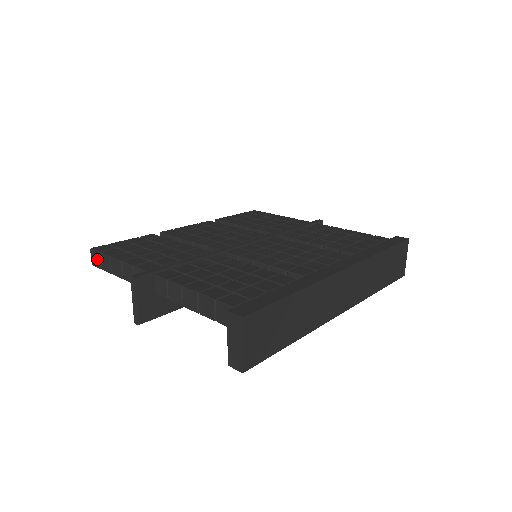
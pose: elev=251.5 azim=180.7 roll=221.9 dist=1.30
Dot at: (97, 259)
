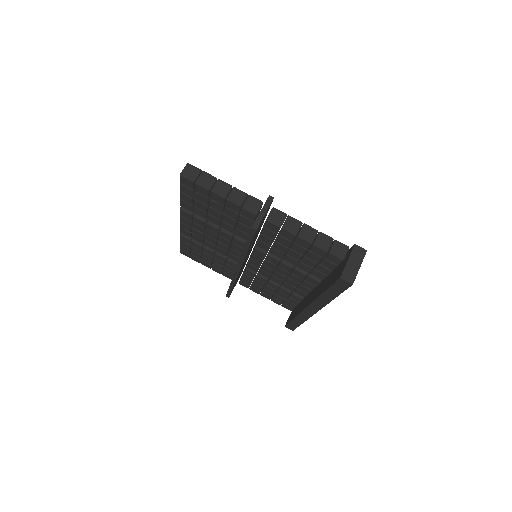
Dot at: (194, 173)
